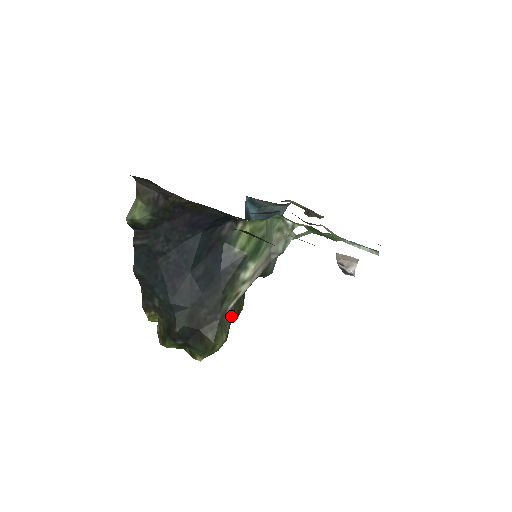
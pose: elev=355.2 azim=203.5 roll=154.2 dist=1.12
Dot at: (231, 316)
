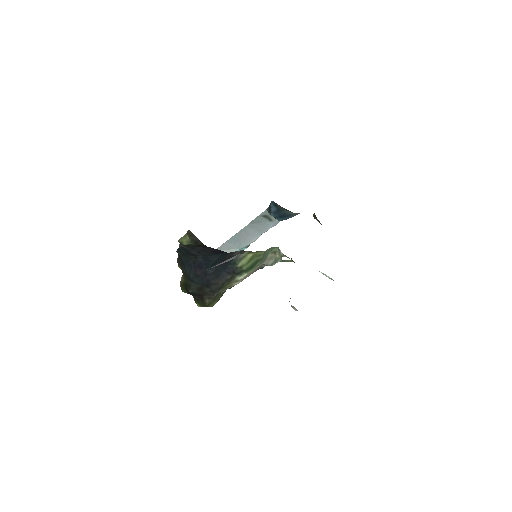
Dot at: occluded
